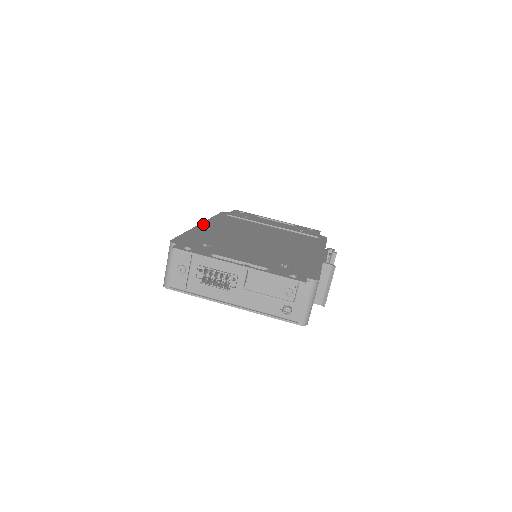
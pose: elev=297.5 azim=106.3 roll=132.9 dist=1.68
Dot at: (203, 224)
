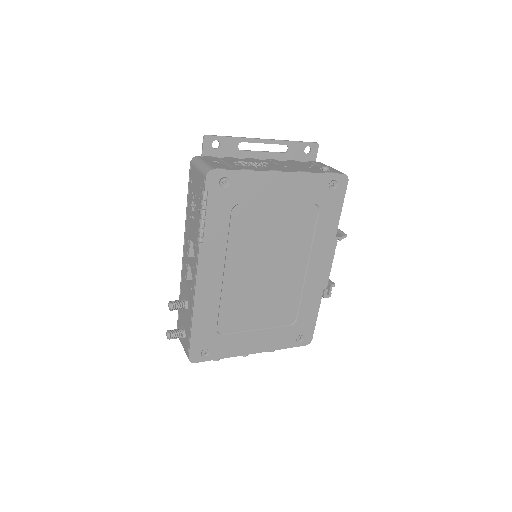
Dot at: occluded
